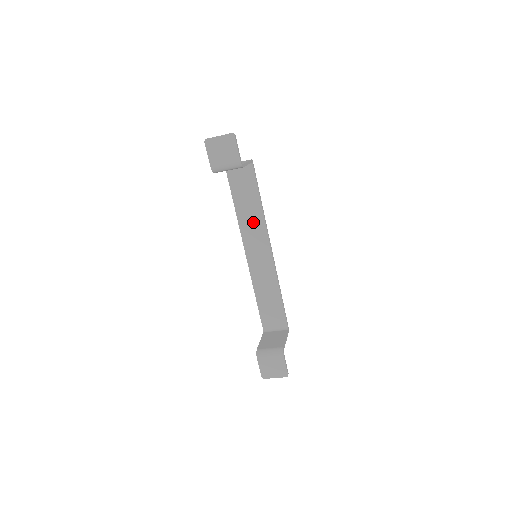
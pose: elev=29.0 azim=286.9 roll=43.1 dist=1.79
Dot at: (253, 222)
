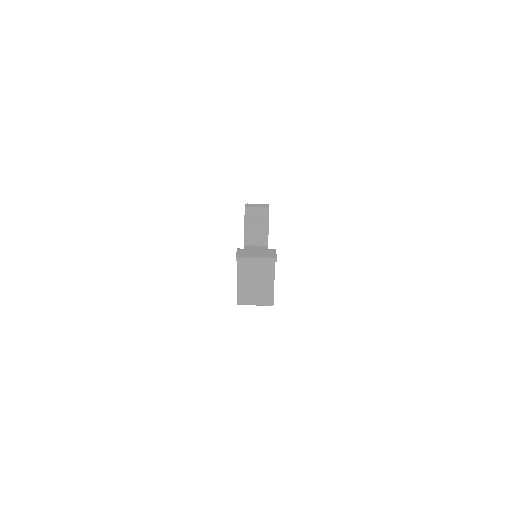
Dot at: occluded
